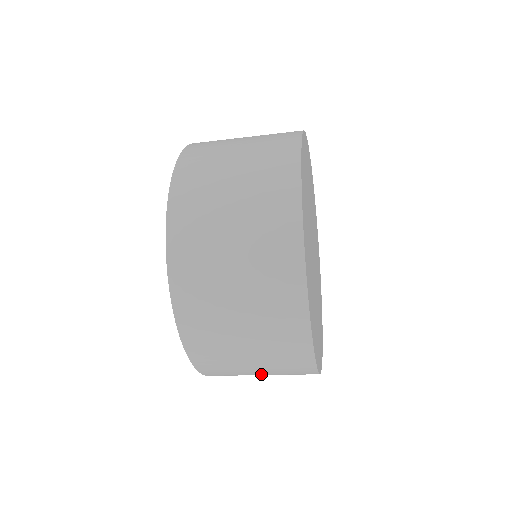
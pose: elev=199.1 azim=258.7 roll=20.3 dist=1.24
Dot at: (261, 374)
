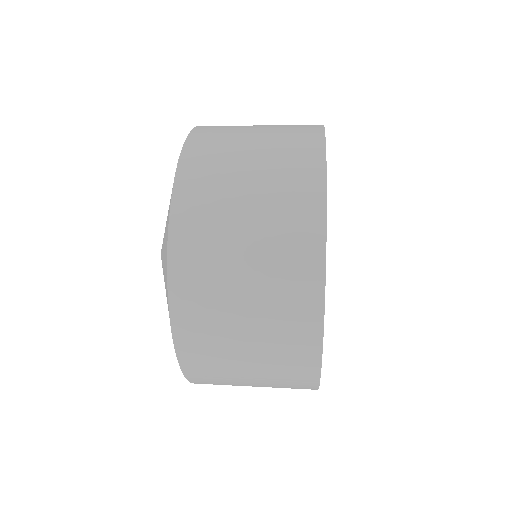
Dot at: occluded
